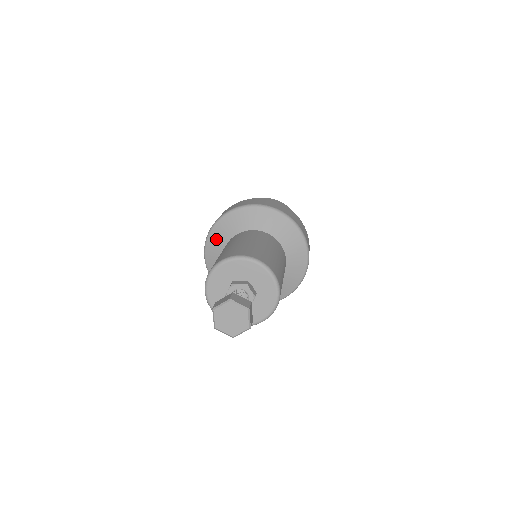
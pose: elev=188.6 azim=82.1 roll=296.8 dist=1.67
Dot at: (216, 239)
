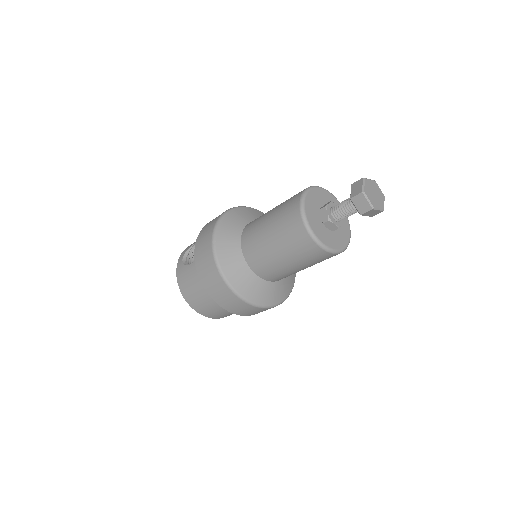
Dot at: (237, 216)
